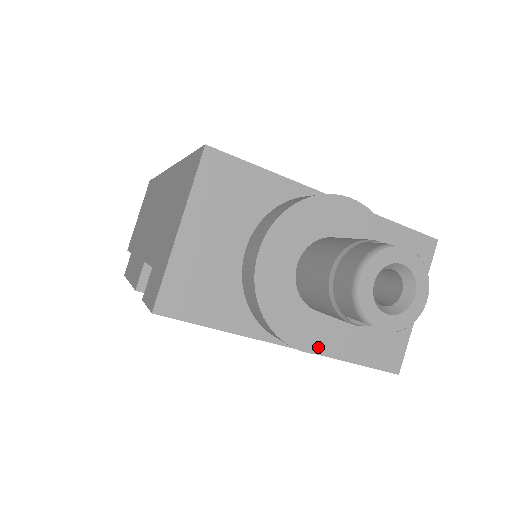
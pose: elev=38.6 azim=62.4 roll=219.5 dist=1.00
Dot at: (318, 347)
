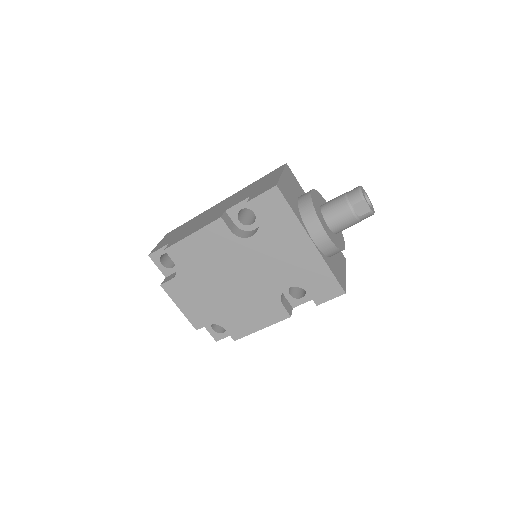
Dot at: (330, 236)
